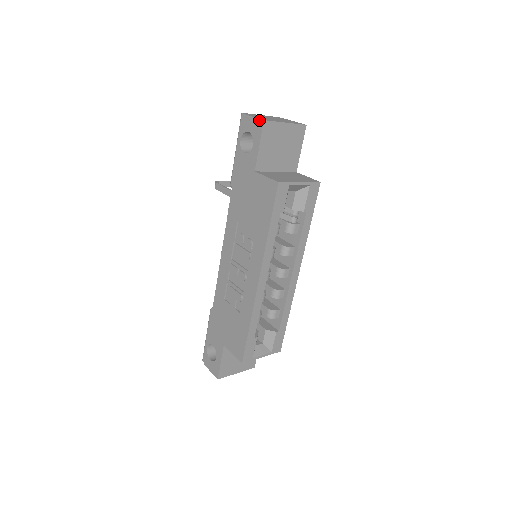
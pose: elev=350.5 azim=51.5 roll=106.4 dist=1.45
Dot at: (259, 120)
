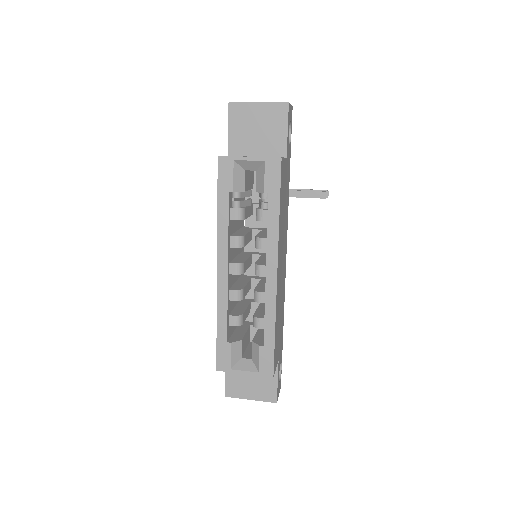
Dot at: (230, 104)
